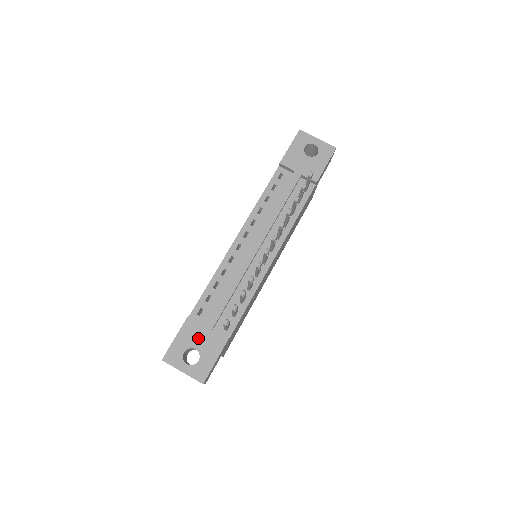
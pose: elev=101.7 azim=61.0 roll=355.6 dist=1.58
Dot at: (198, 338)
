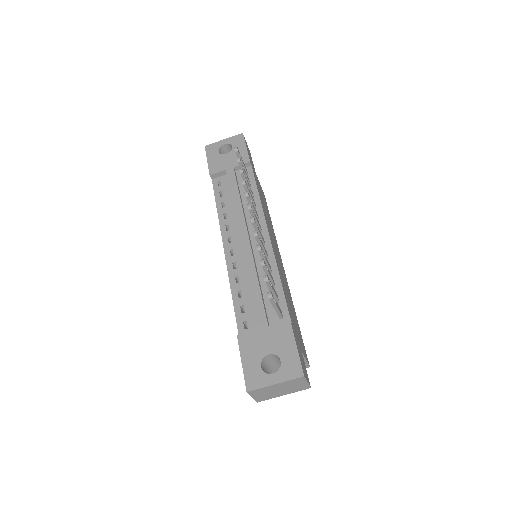
Dot at: (262, 344)
